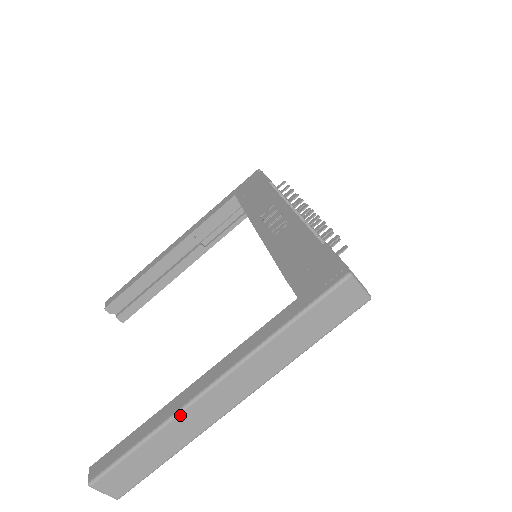
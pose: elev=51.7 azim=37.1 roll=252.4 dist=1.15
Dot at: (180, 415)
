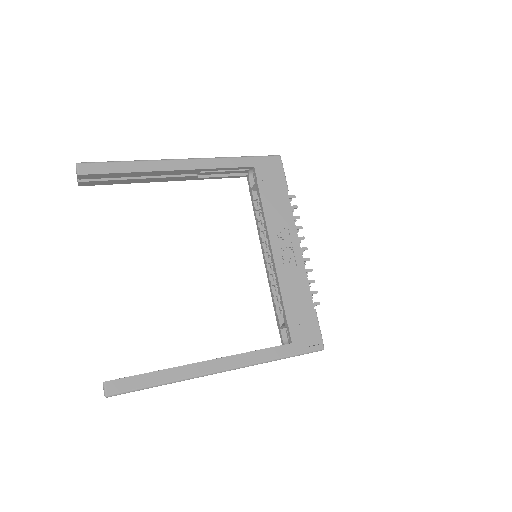
Dot at: occluded
